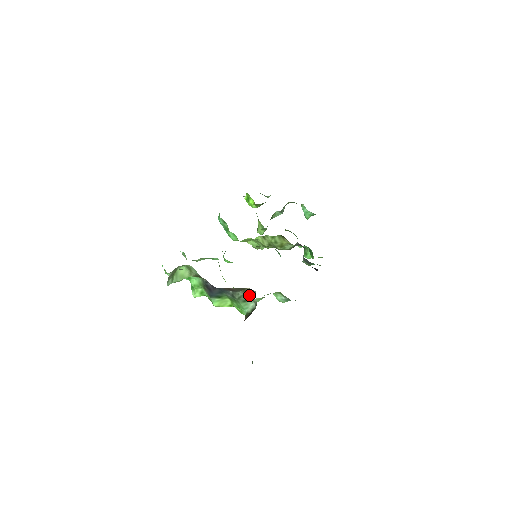
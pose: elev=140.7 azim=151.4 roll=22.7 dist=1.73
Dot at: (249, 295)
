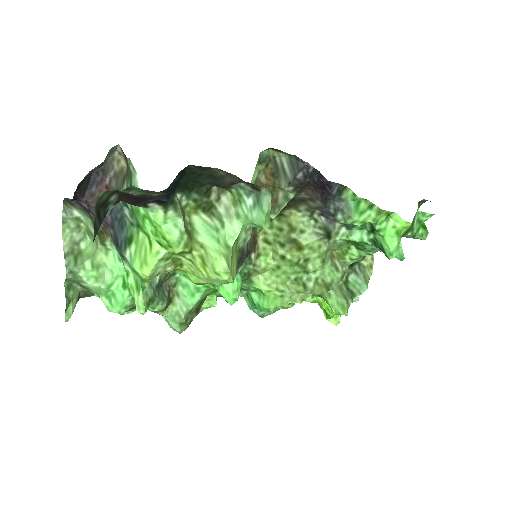
Dot at: (129, 171)
